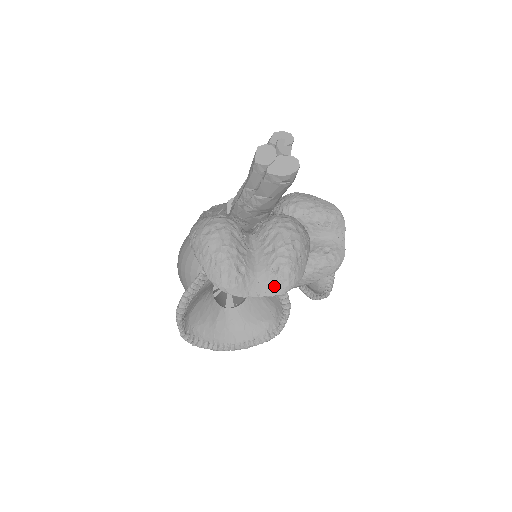
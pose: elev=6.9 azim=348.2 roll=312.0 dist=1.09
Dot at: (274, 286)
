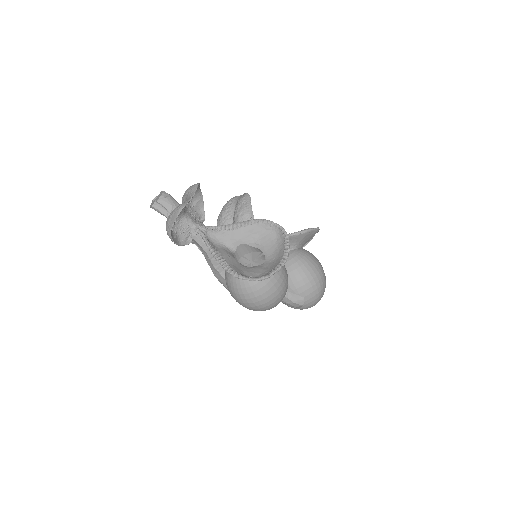
Dot at: (192, 191)
